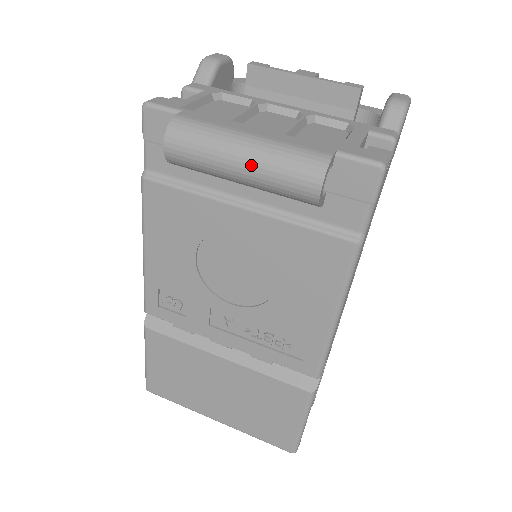
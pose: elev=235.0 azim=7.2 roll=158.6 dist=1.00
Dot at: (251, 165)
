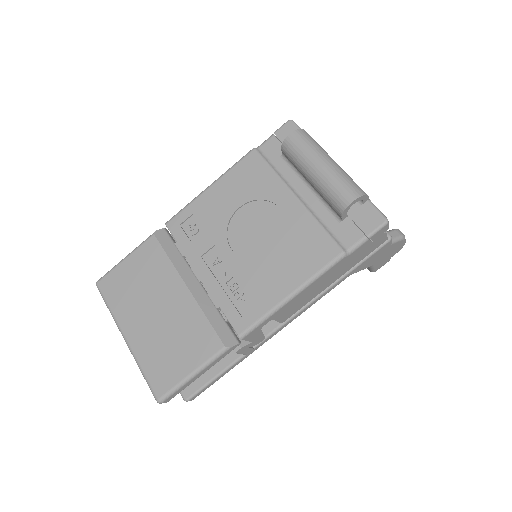
Dot at: (327, 169)
